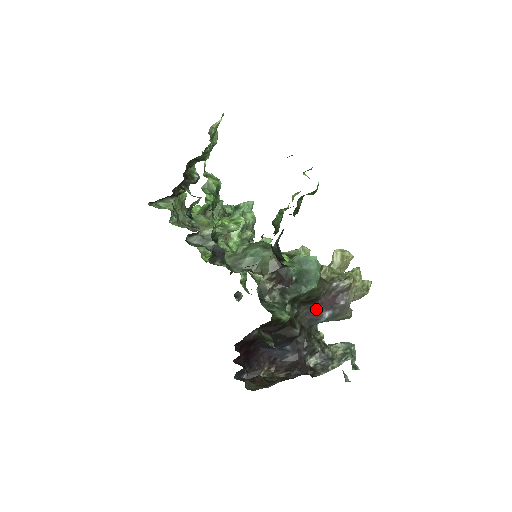
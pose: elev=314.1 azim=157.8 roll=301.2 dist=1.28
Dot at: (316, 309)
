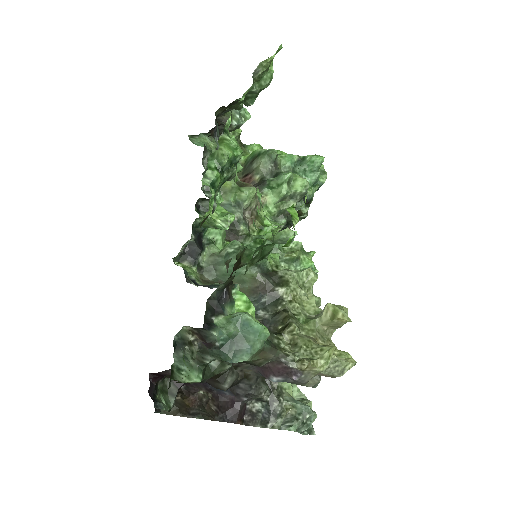
Dot at: (264, 368)
